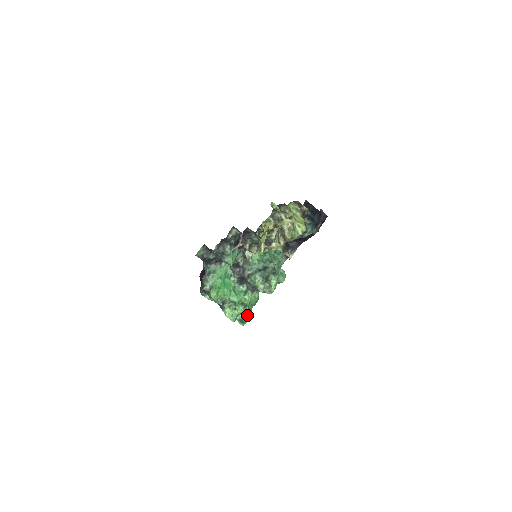
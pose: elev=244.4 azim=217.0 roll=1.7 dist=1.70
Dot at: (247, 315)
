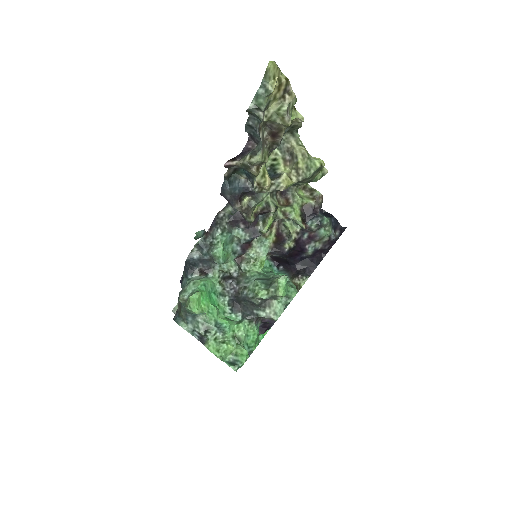
Dot at: (241, 354)
